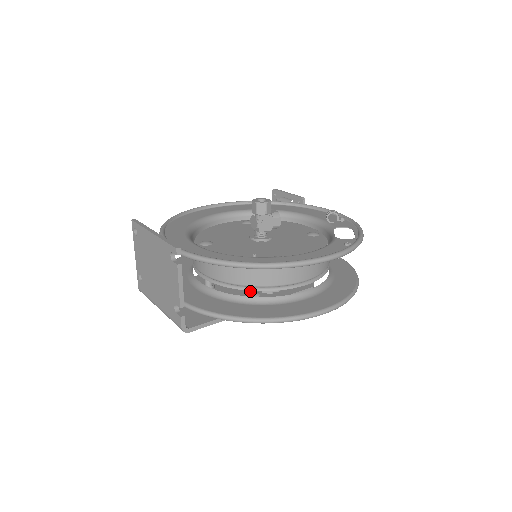
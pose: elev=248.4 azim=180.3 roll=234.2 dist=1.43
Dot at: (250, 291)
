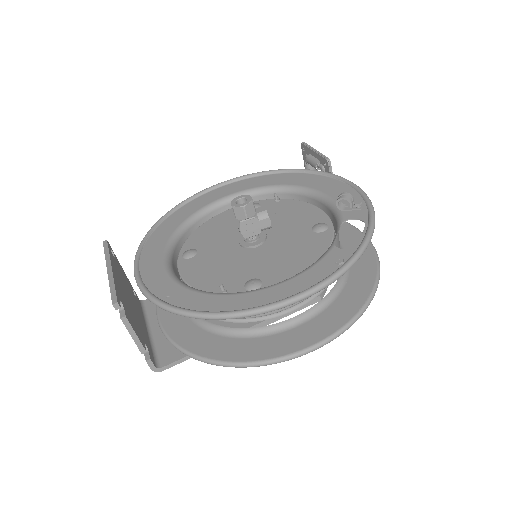
Dot at: occluded
